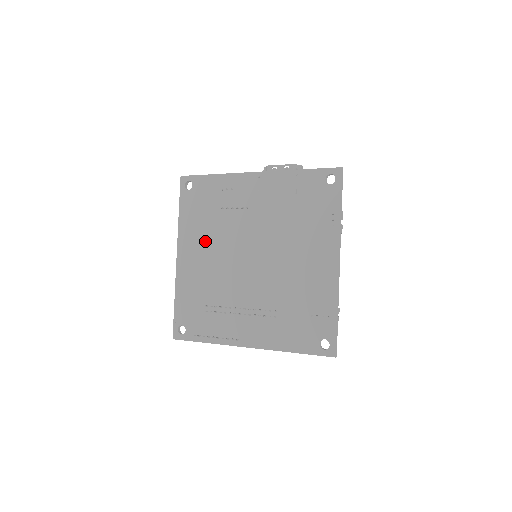
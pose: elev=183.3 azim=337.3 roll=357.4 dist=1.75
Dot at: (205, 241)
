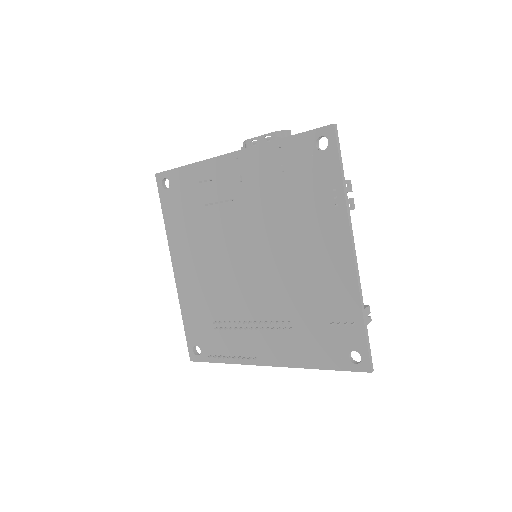
Dot at: (197, 247)
